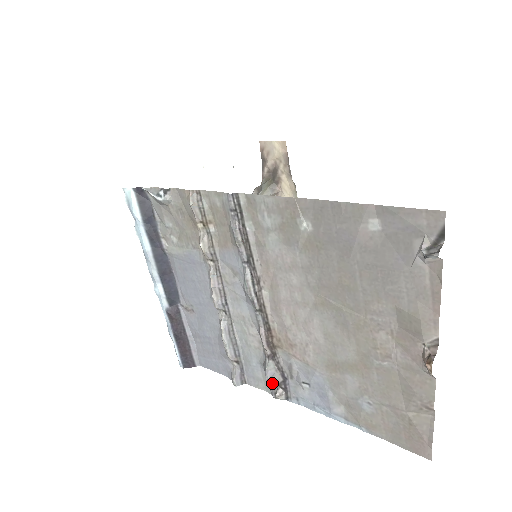
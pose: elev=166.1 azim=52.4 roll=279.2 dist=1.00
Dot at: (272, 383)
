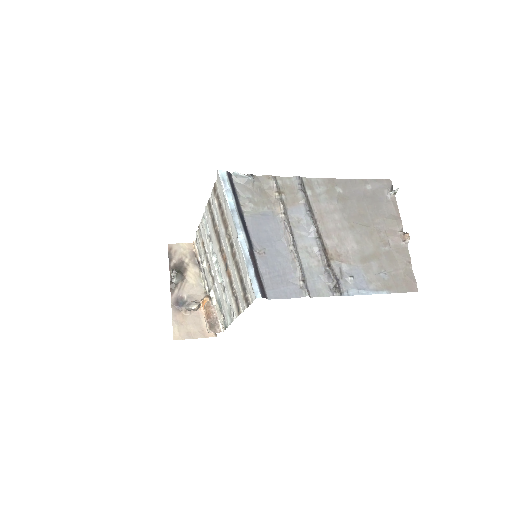
Dot at: (330, 287)
